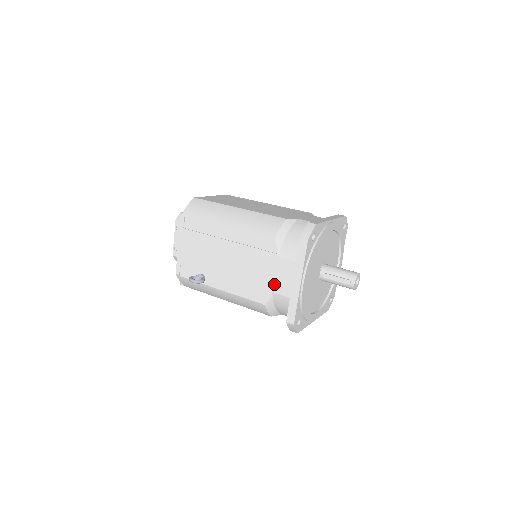
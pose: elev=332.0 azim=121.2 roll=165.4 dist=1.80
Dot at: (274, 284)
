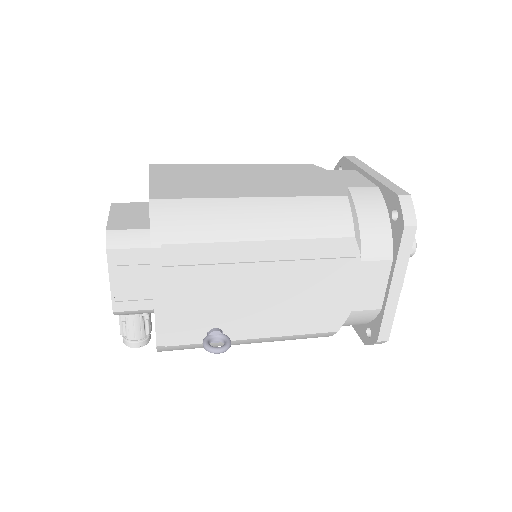
Dot at: (354, 300)
